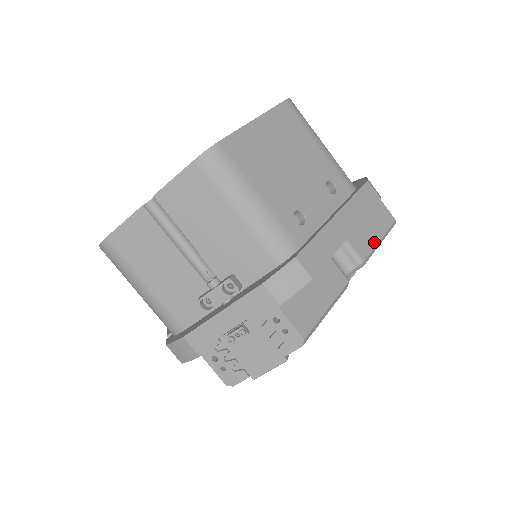
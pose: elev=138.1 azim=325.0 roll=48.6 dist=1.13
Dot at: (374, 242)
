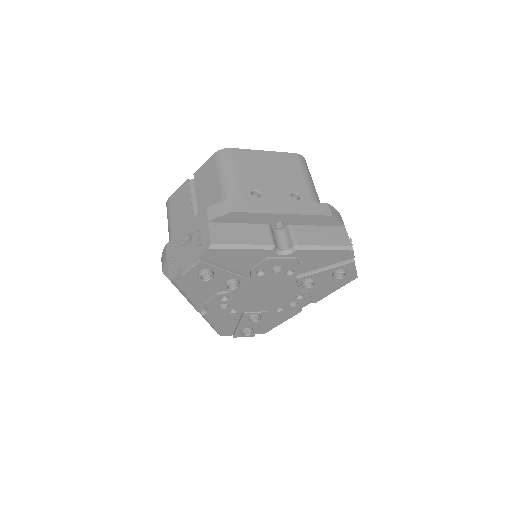
Dot at: (317, 243)
